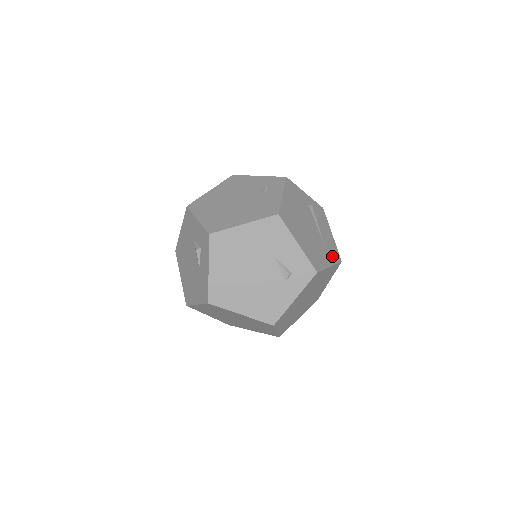
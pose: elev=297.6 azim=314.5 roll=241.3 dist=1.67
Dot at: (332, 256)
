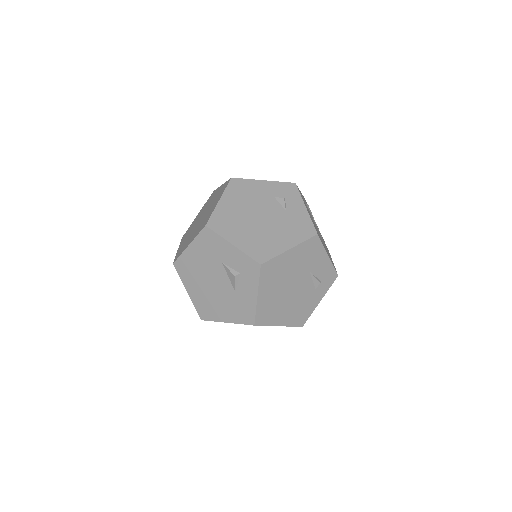
Dot at: occluded
